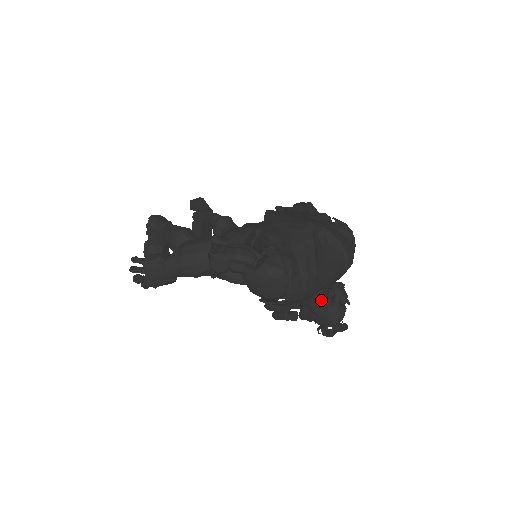
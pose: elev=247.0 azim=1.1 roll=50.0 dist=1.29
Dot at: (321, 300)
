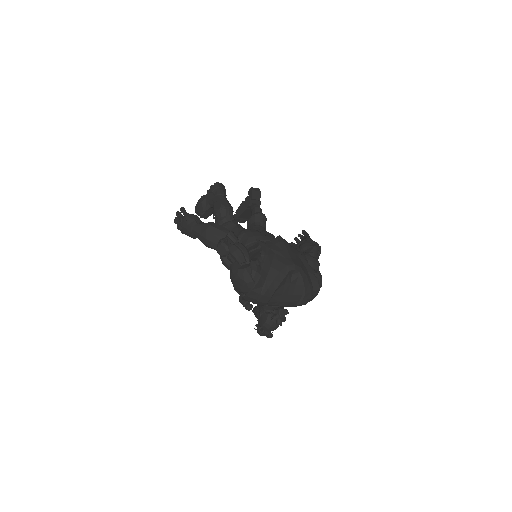
Dot at: (268, 311)
